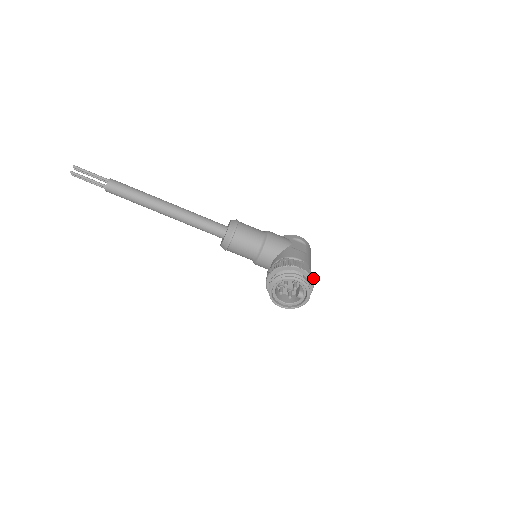
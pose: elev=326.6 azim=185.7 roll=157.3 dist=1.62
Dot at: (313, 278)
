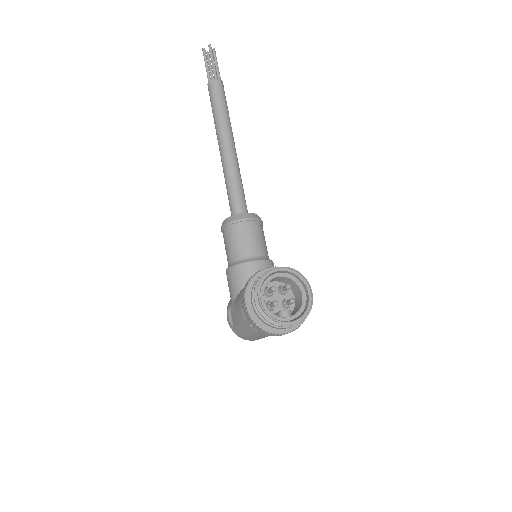
Dot at: occluded
